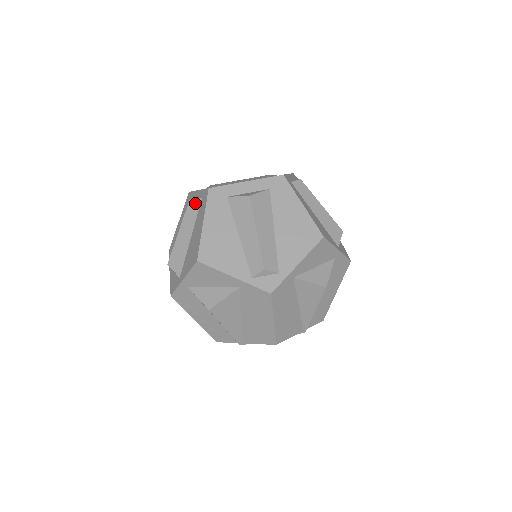
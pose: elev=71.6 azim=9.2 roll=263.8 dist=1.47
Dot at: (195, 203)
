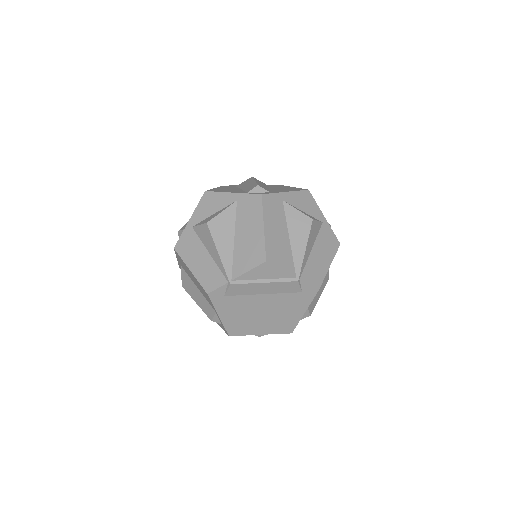
Dot at: occluded
